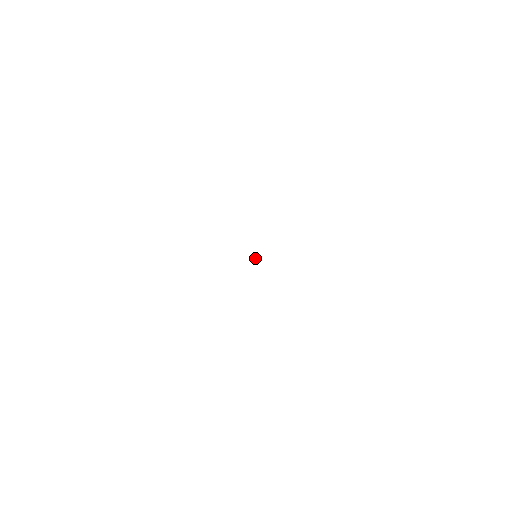
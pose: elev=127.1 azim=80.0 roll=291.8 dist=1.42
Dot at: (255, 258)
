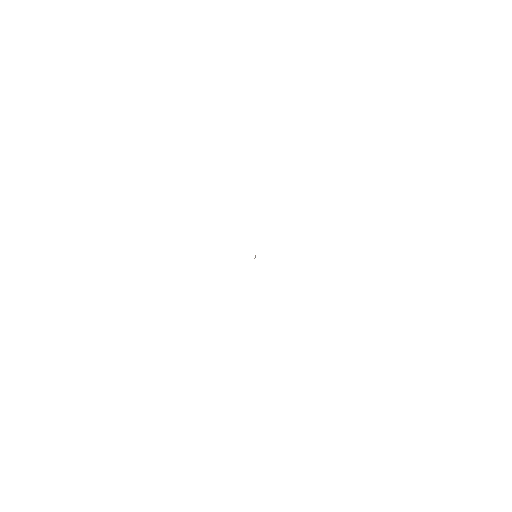
Dot at: occluded
